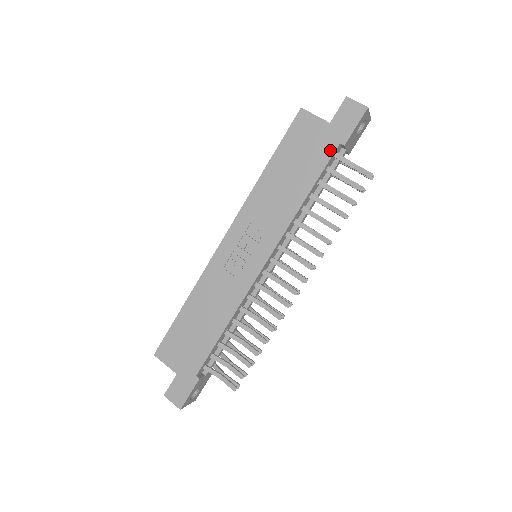
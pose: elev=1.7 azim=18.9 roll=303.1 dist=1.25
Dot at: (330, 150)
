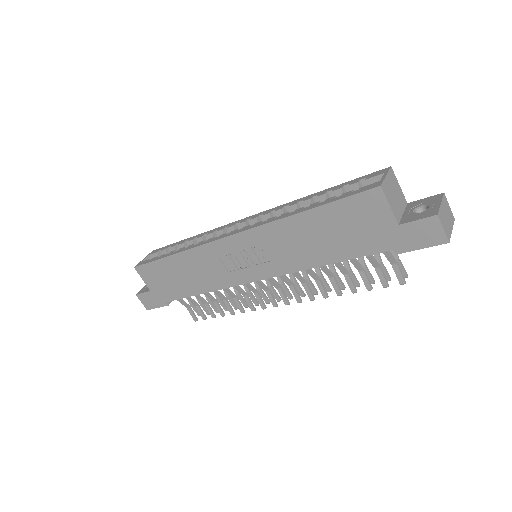
Dot at: (379, 247)
